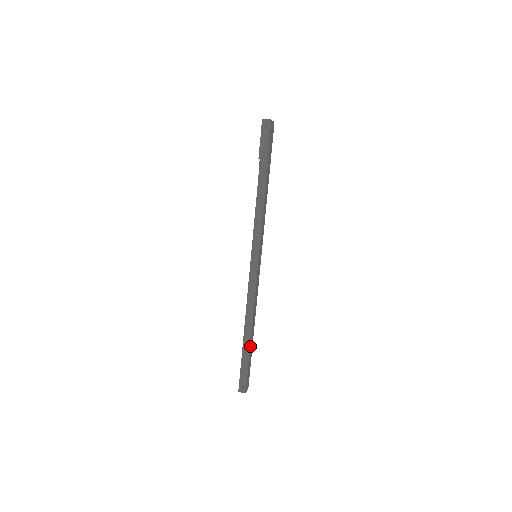
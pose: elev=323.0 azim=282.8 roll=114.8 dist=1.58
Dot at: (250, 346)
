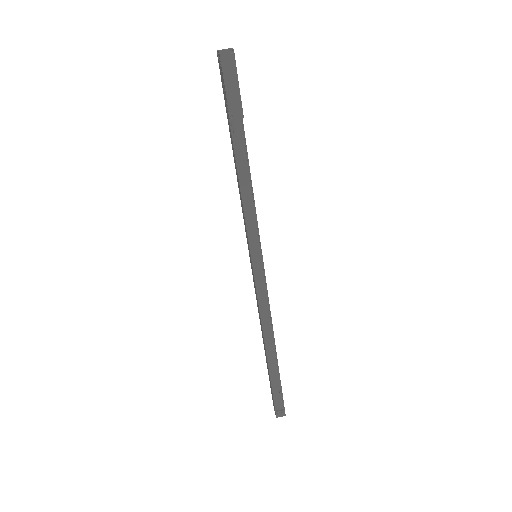
Dot at: (277, 365)
